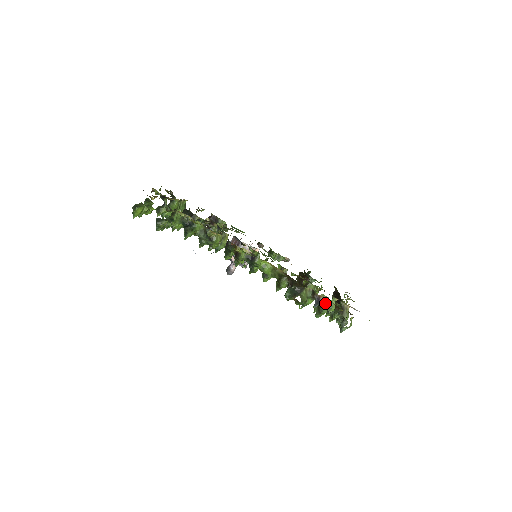
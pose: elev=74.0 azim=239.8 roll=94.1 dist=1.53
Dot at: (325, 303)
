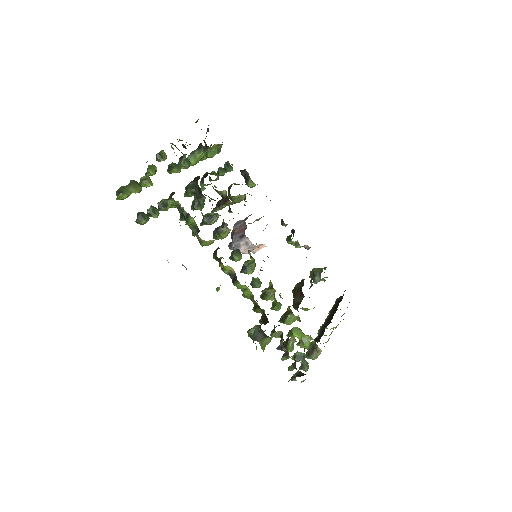
Dot at: (286, 354)
